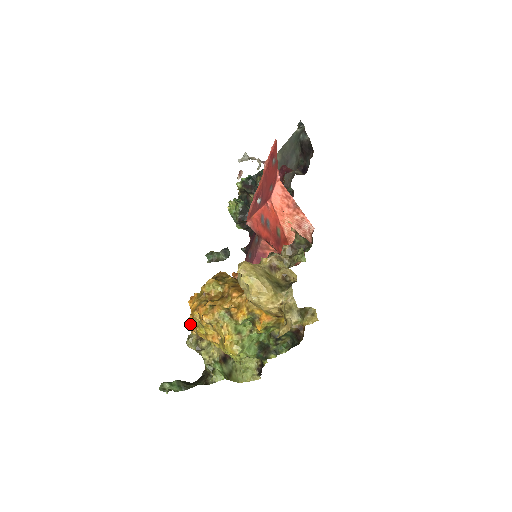
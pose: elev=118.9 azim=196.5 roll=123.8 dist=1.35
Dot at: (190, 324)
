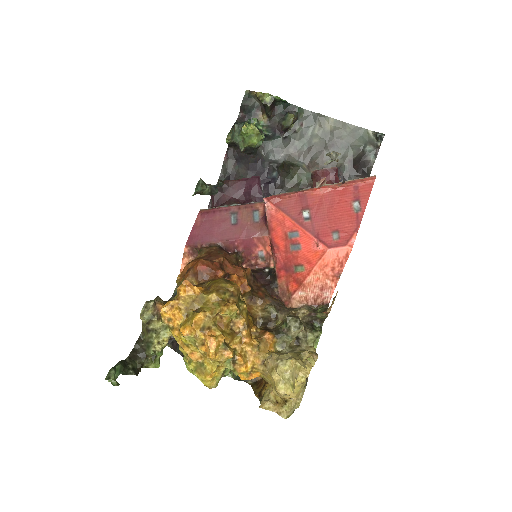
Dot at: (169, 314)
